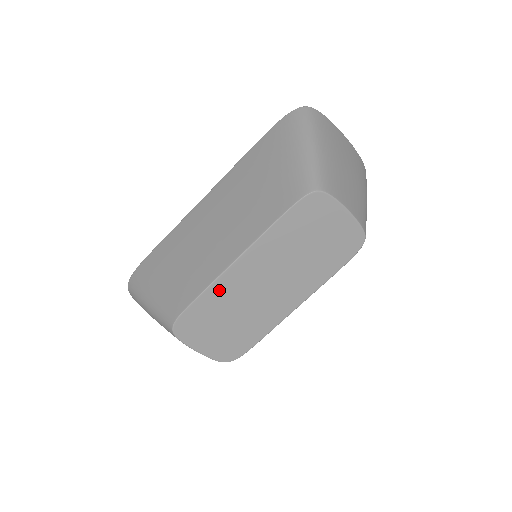
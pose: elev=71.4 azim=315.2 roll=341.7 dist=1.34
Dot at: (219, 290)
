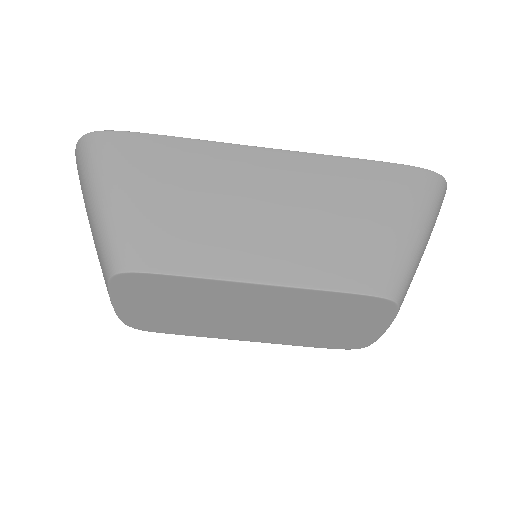
Dot at: (208, 287)
